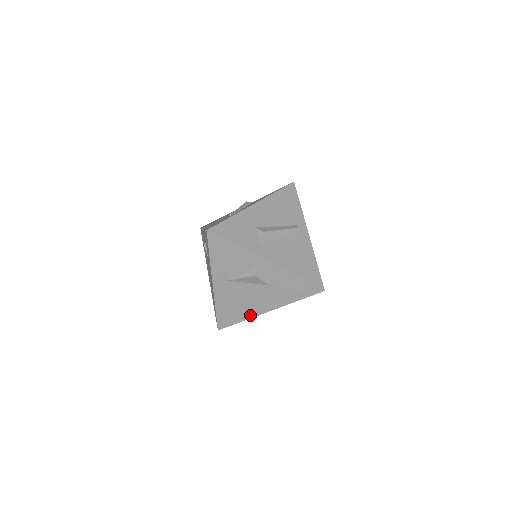
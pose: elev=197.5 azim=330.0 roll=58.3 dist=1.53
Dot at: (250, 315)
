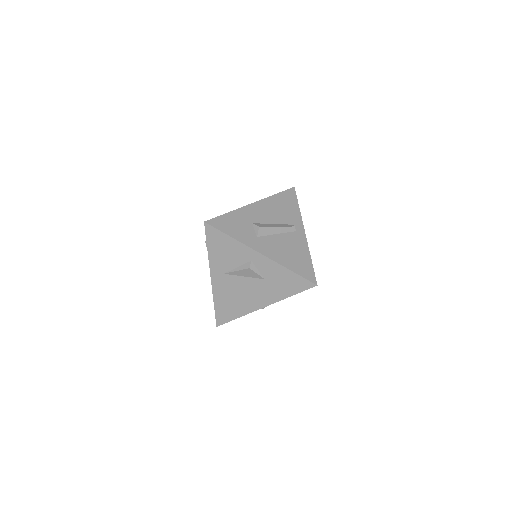
Dot at: (247, 311)
